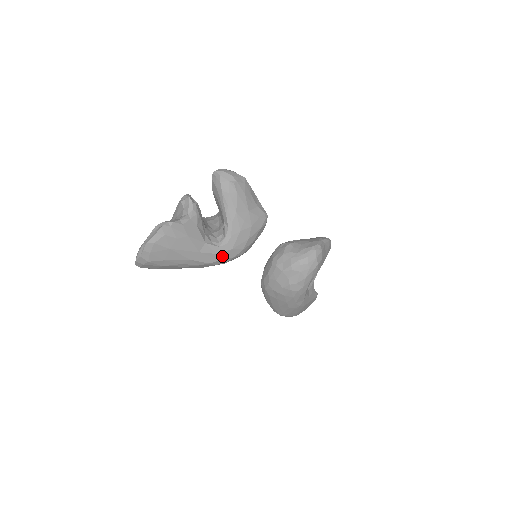
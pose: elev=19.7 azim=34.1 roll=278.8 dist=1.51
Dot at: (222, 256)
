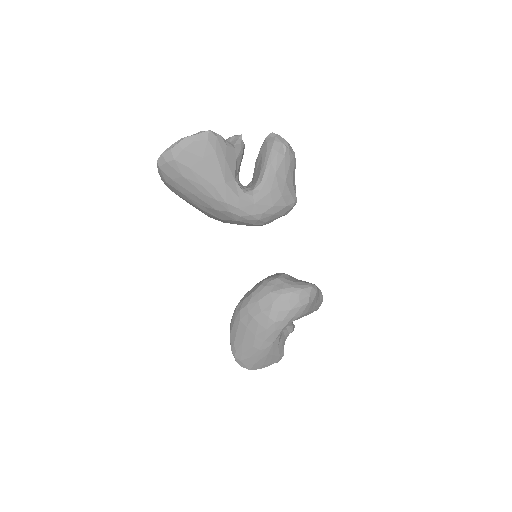
Dot at: (242, 204)
